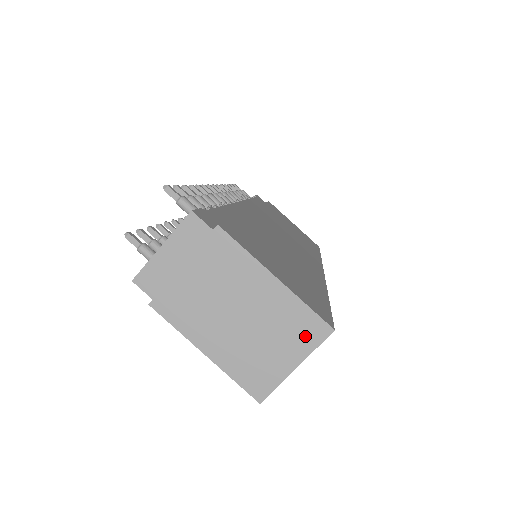
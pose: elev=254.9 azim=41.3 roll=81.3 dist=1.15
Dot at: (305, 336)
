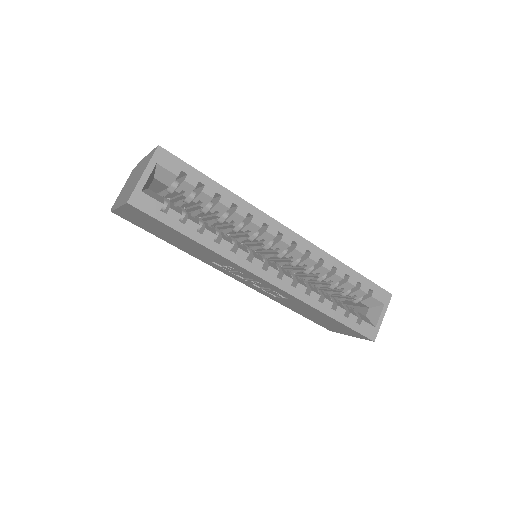
Dot at: (149, 160)
